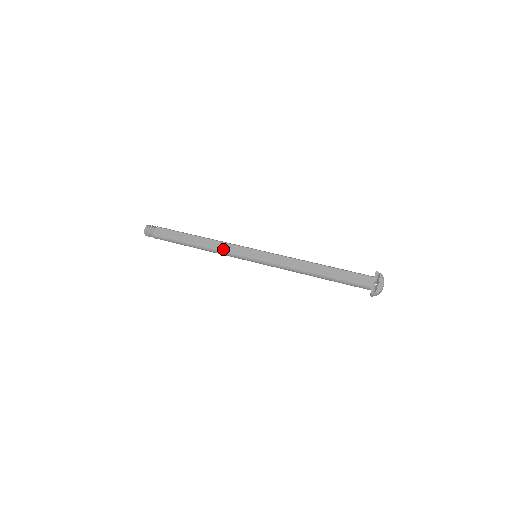
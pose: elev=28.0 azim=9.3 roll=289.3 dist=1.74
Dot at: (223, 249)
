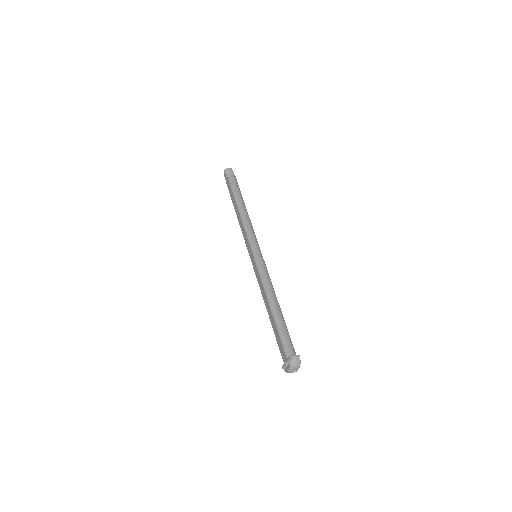
Dot at: (242, 233)
